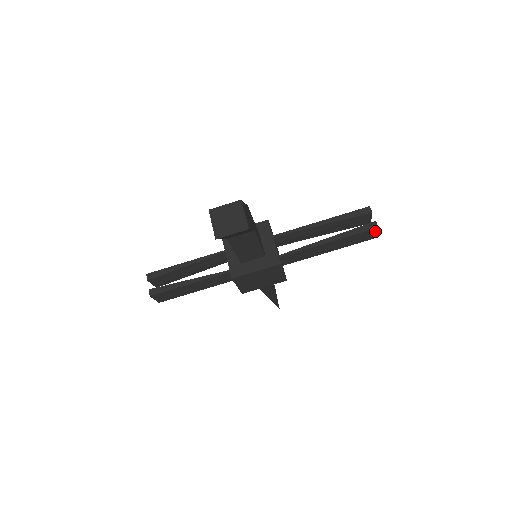
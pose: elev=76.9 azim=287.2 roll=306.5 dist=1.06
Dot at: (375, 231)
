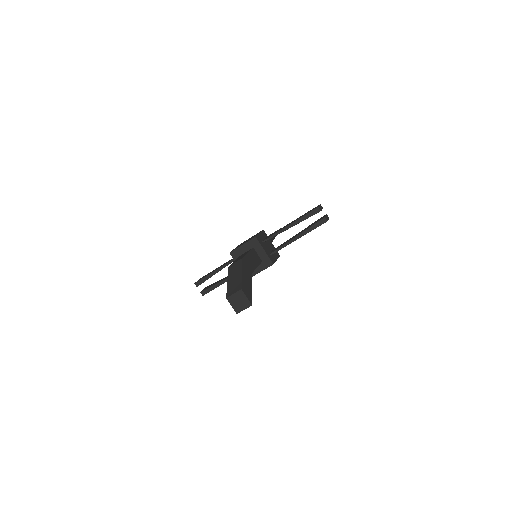
Dot at: (326, 221)
